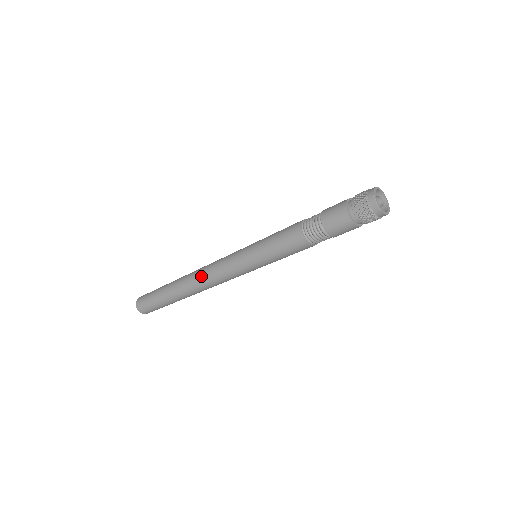
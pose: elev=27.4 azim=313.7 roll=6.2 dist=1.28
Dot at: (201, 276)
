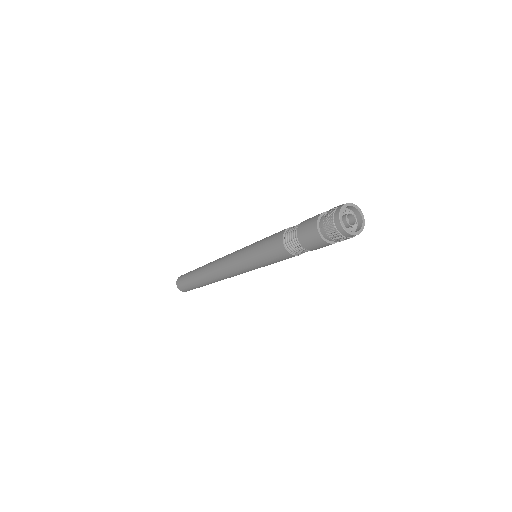
Dot at: (216, 273)
